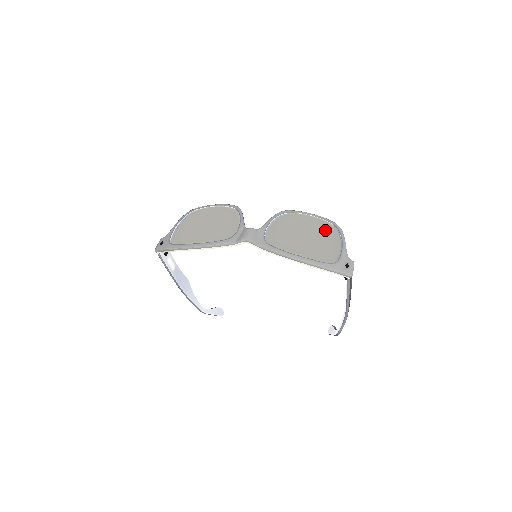
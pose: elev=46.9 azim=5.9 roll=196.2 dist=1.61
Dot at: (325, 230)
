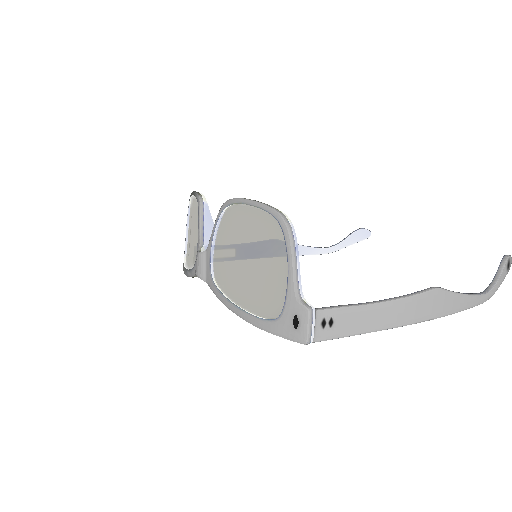
Dot at: (266, 237)
